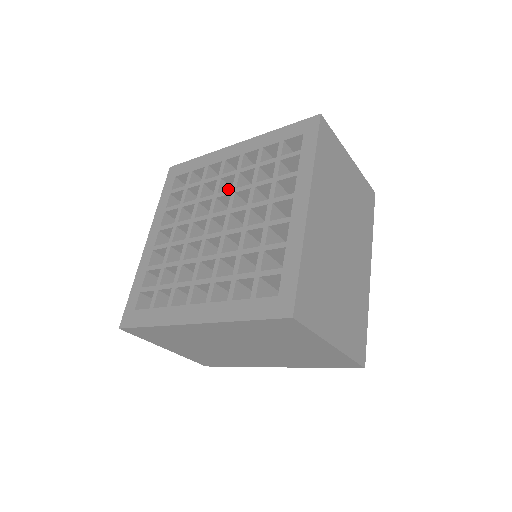
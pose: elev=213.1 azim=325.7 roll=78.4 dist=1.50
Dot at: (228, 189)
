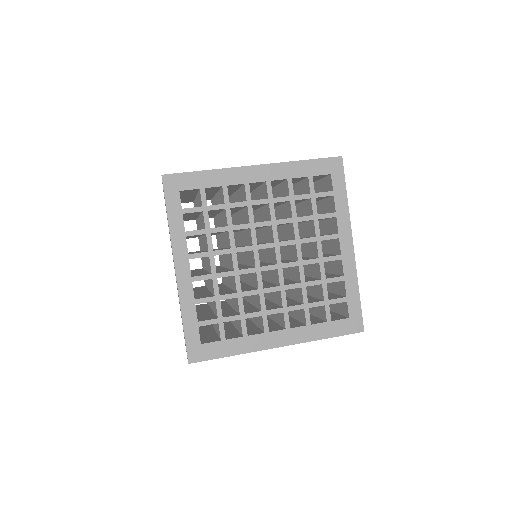
Dot at: occluded
